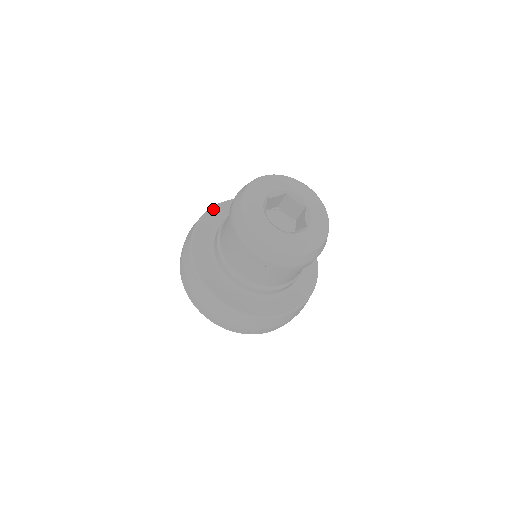
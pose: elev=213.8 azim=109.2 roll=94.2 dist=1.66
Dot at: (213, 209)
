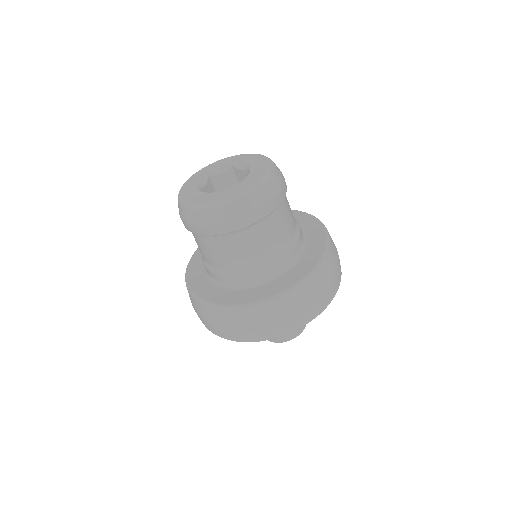
Dot at: occluded
